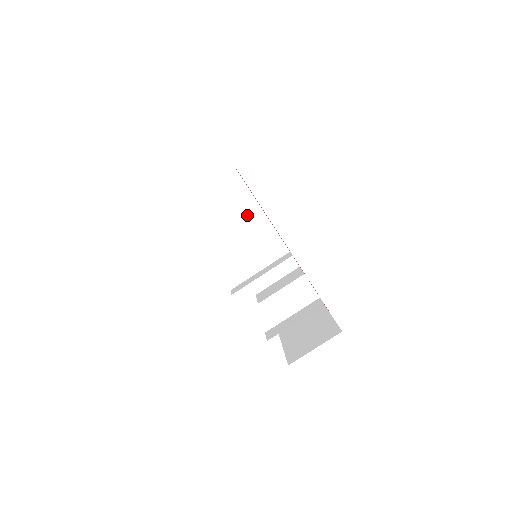
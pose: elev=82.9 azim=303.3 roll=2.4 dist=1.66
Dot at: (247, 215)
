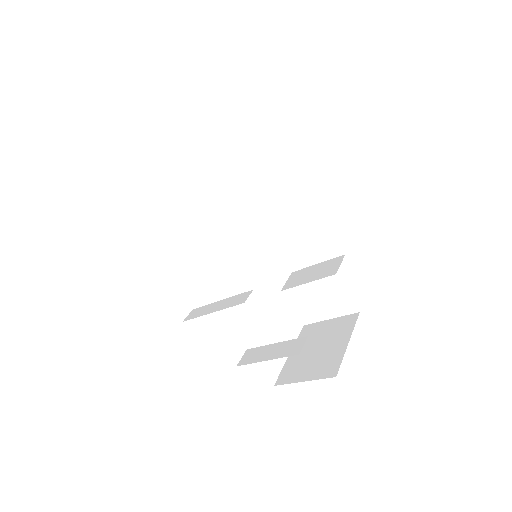
Dot at: (281, 183)
